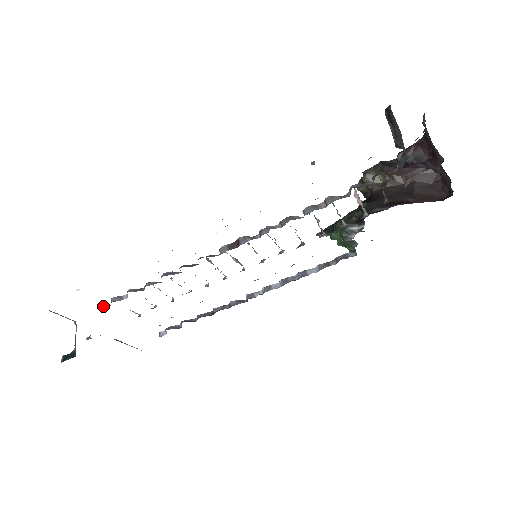
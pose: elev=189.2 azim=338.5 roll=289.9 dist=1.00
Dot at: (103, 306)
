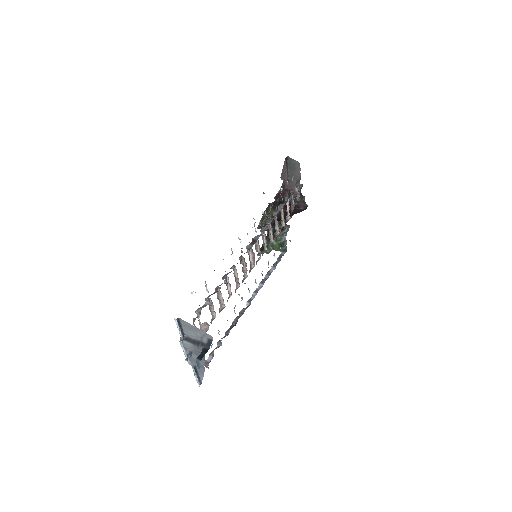
Dot at: (194, 318)
